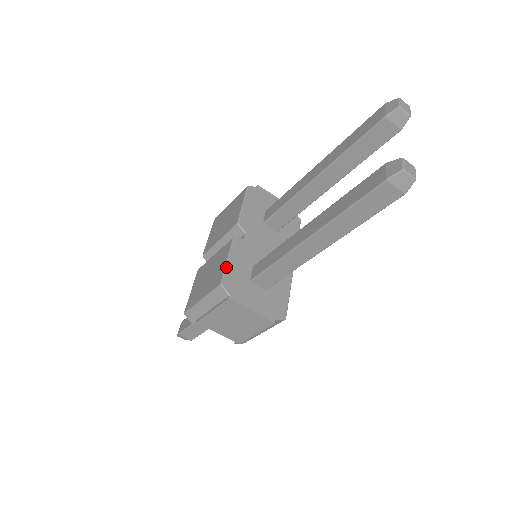
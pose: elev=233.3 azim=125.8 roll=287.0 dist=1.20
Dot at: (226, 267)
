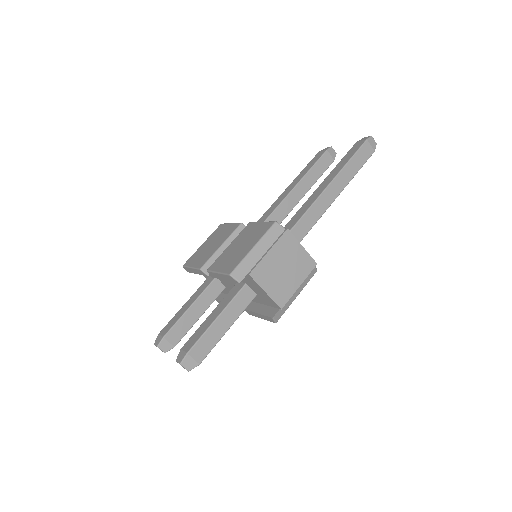
Dot at: (267, 222)
